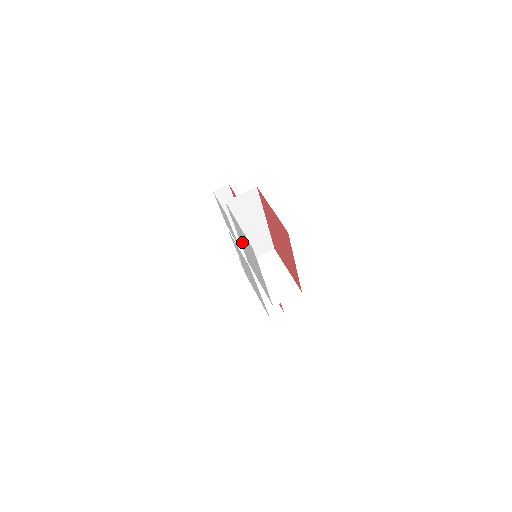
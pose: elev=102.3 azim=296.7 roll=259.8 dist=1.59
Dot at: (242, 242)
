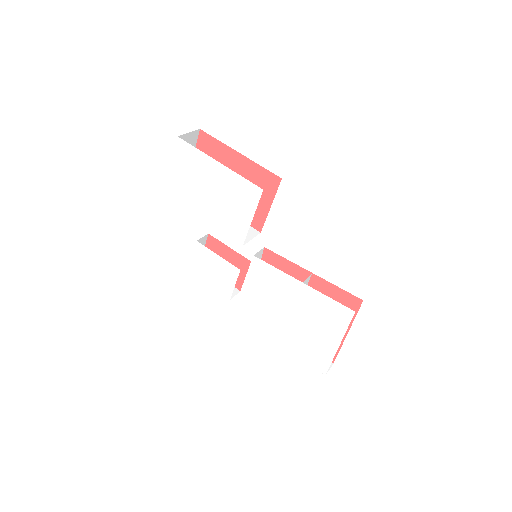
Dot at: (204, 207)
